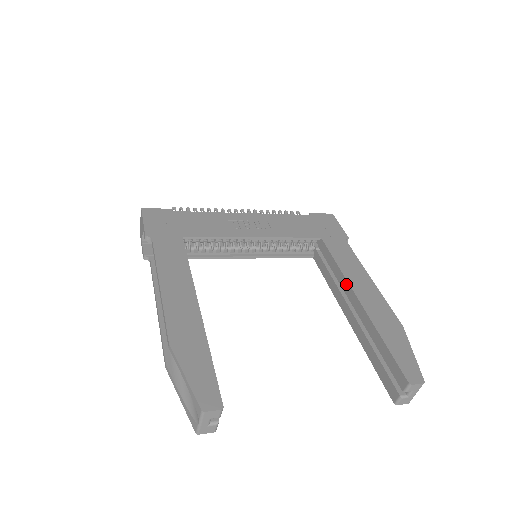
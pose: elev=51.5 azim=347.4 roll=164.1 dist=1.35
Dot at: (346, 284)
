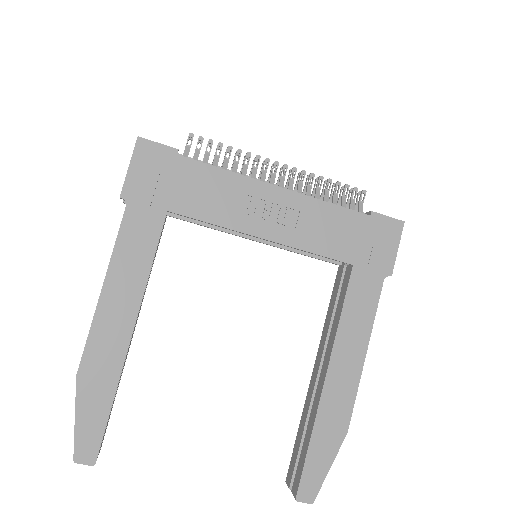
Dot at: (330, 349)
